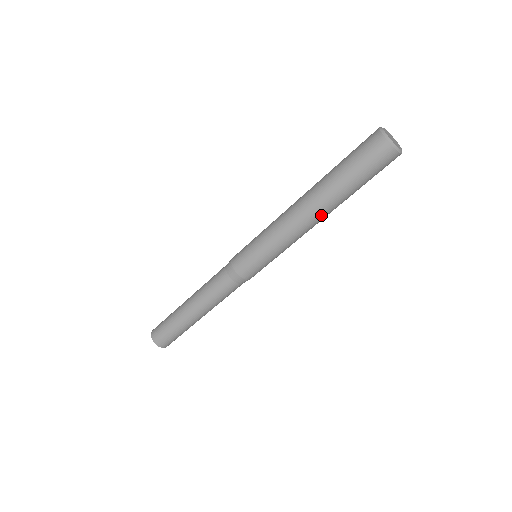
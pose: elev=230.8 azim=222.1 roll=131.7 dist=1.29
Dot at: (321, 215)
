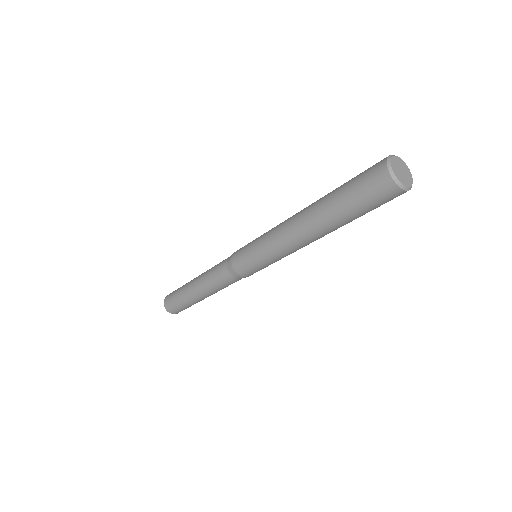
Dot at: (321, 237)
